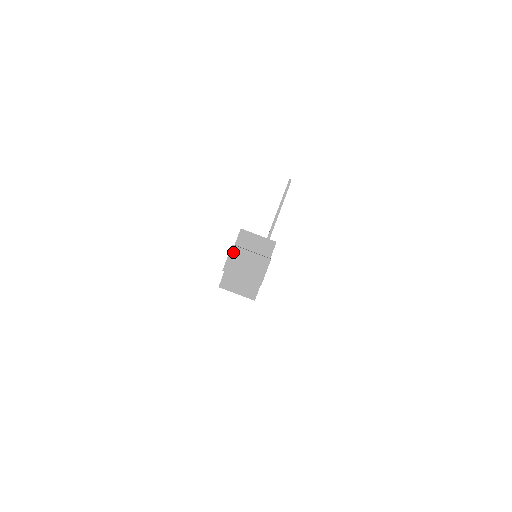
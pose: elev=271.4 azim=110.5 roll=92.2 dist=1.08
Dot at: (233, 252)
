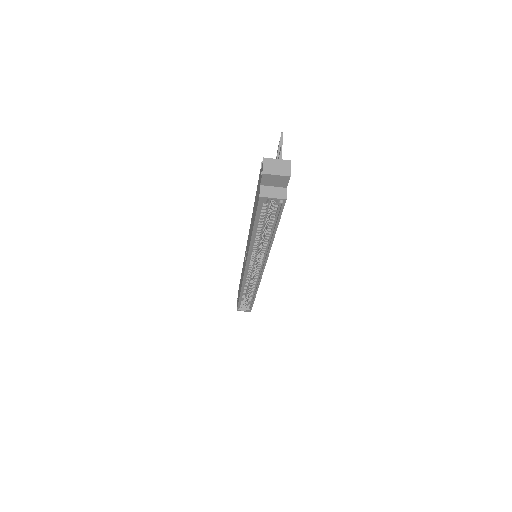
Dot at: (265, 162)
